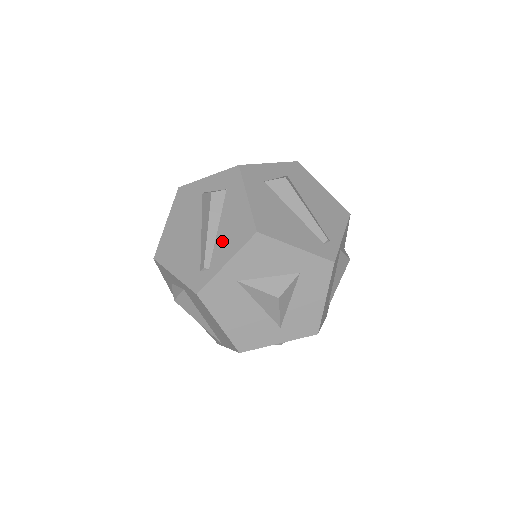
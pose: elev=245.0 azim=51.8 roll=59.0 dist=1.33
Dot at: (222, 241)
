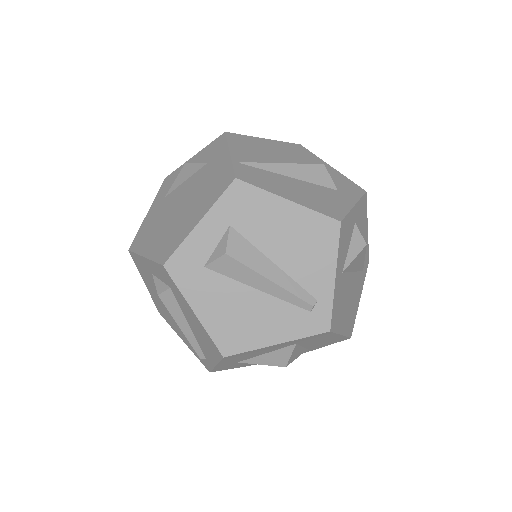
Dot at: (200, 342)
